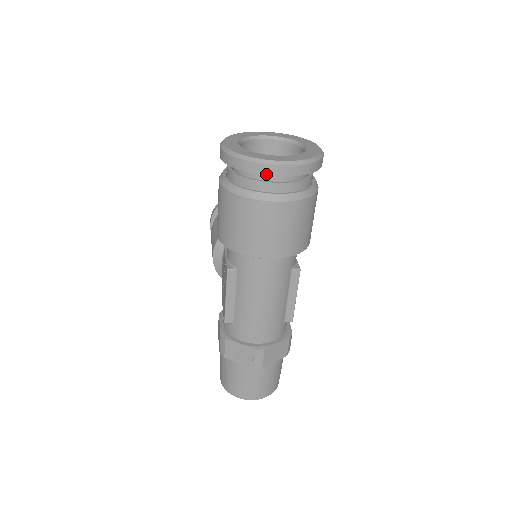
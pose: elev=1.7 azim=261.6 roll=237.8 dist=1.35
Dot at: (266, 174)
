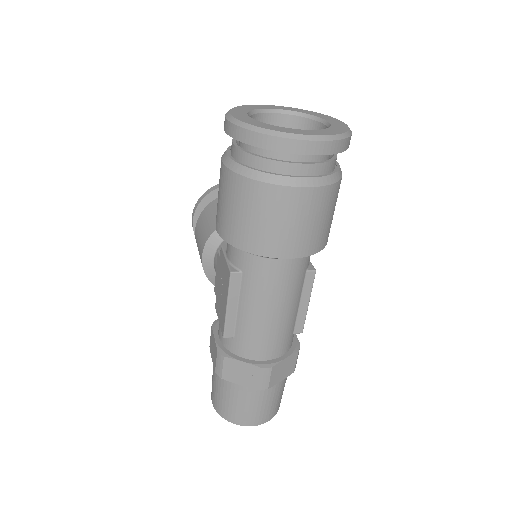
Dot at: (290, 152)
